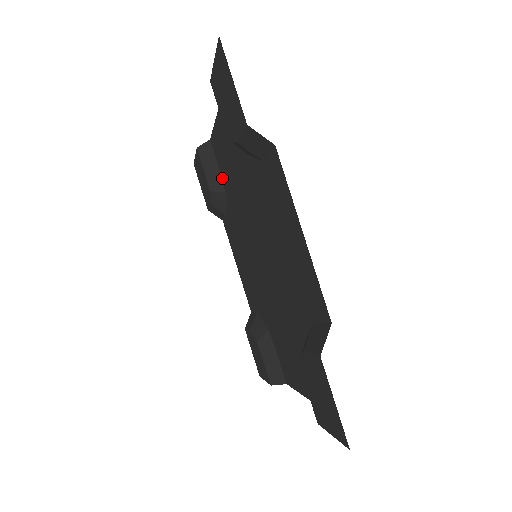
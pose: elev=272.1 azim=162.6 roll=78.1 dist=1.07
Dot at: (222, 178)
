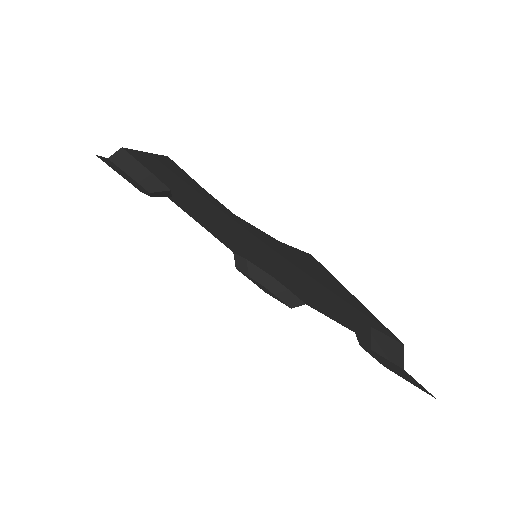
Dot at: (161, 181)
